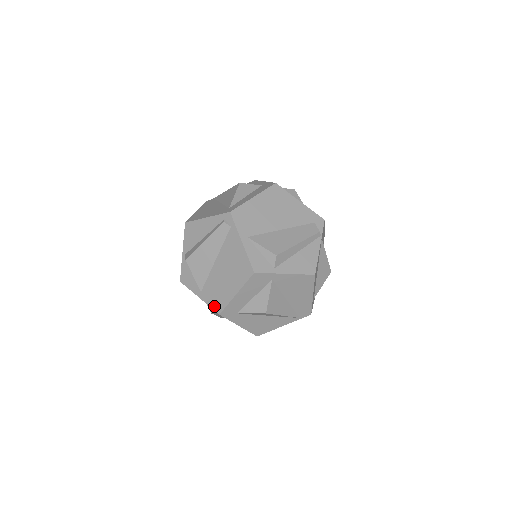
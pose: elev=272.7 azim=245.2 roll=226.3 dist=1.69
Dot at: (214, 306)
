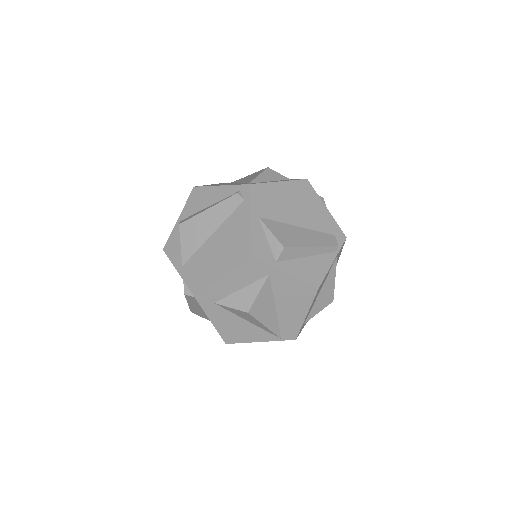
Dot at: (191, 285)
